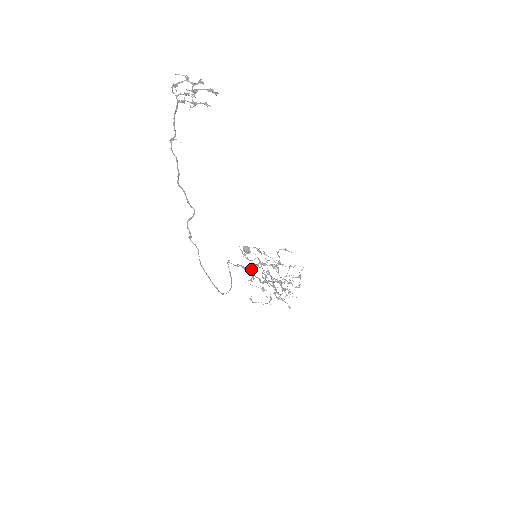
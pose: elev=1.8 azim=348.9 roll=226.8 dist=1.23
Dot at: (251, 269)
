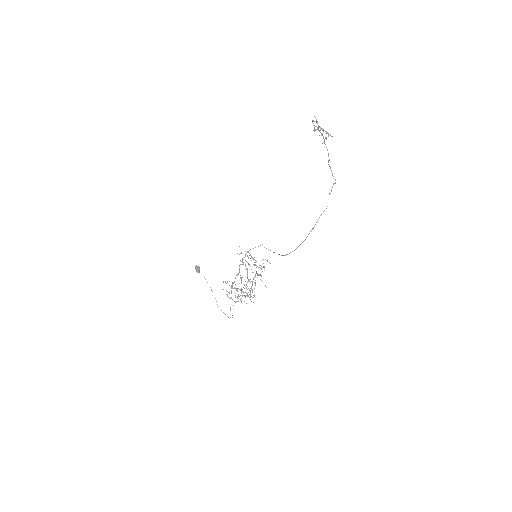
Dot at: (249, 265)
